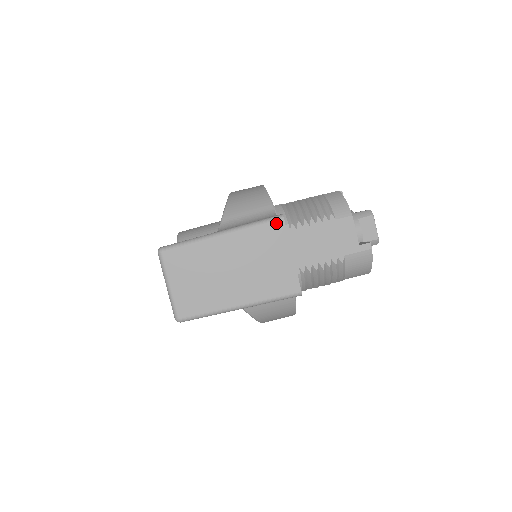
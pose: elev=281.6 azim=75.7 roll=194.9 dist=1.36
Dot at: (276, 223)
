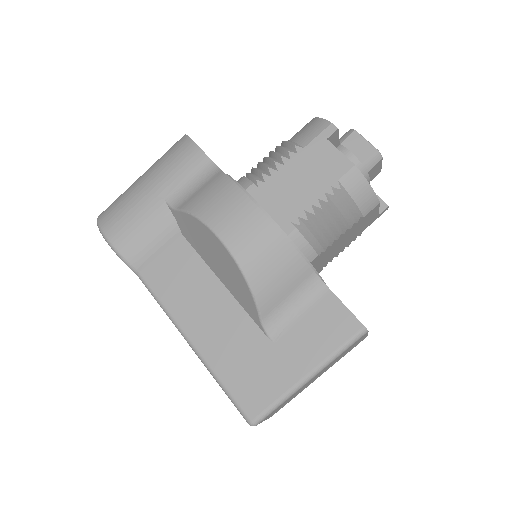
Dot at: occluded
